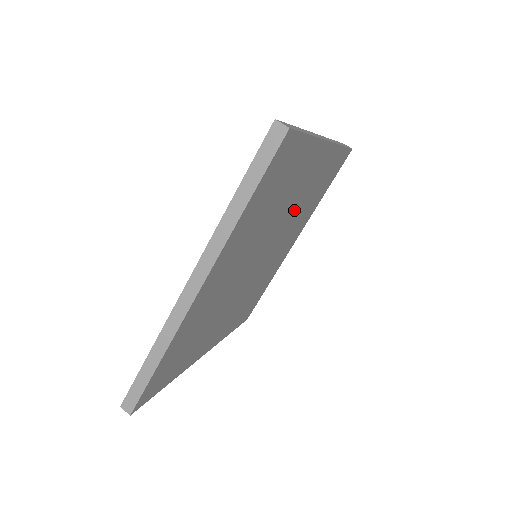
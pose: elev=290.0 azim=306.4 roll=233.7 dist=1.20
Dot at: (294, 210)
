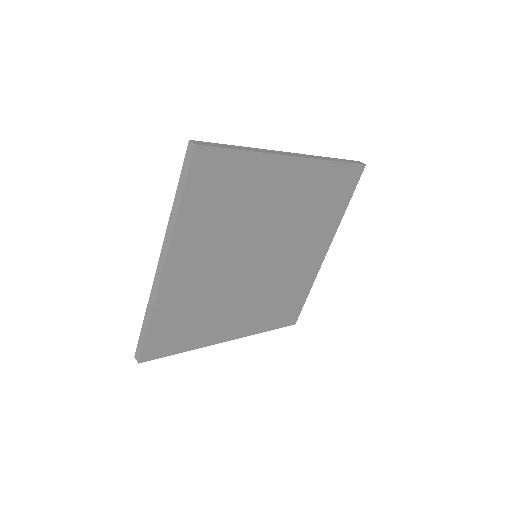
Dot at: (285, 268)
